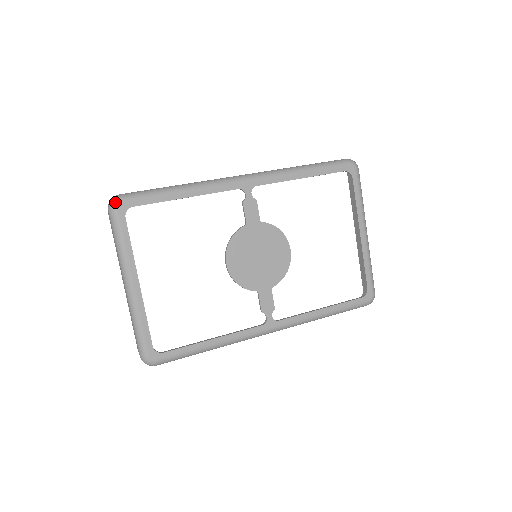
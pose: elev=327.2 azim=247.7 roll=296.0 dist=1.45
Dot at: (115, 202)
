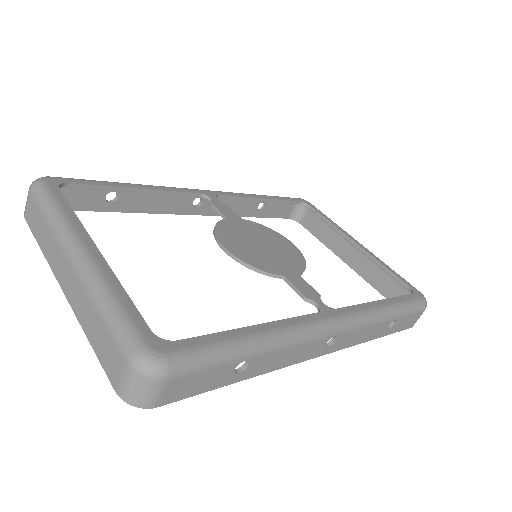
Dot at: occluded
